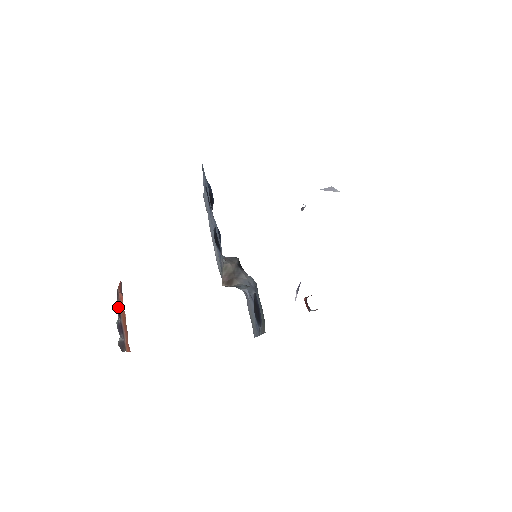
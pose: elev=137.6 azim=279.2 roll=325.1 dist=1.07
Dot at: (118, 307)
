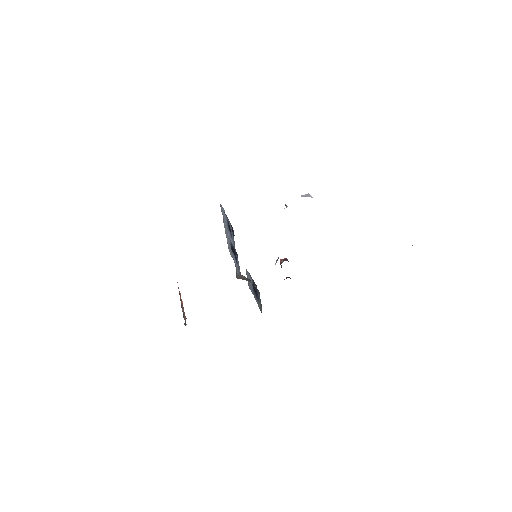
Dot at: (181, 304)
